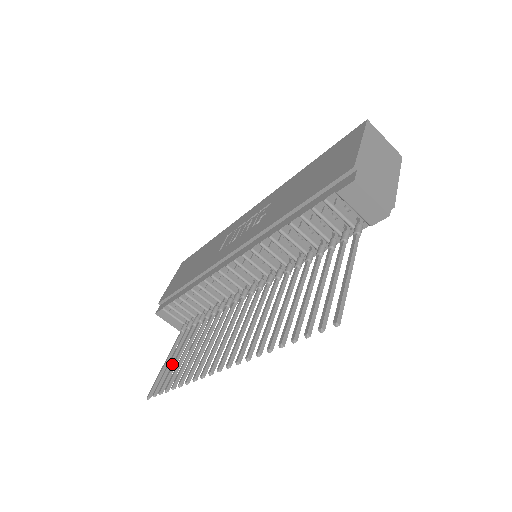
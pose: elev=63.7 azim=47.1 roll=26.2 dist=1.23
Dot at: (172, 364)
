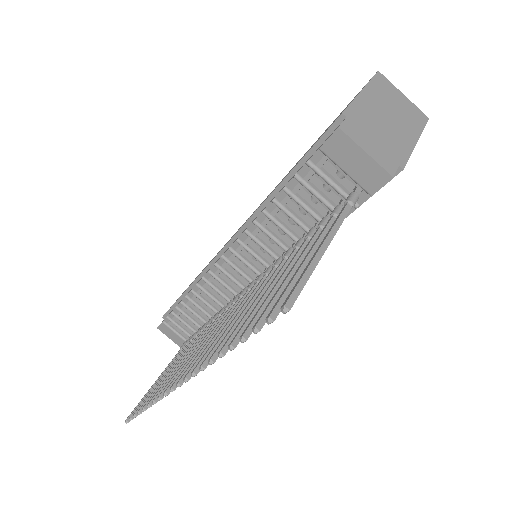
Dot at: (157, 383)
